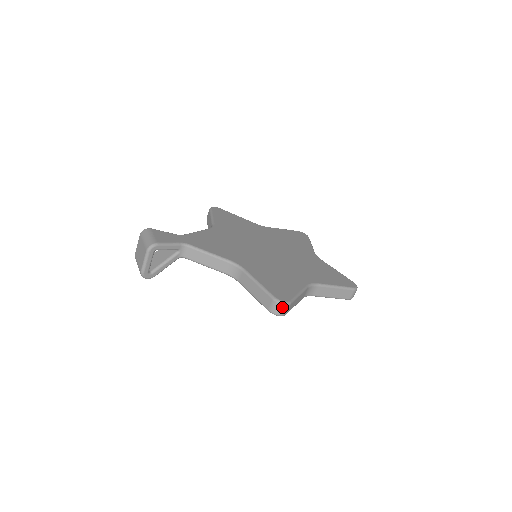
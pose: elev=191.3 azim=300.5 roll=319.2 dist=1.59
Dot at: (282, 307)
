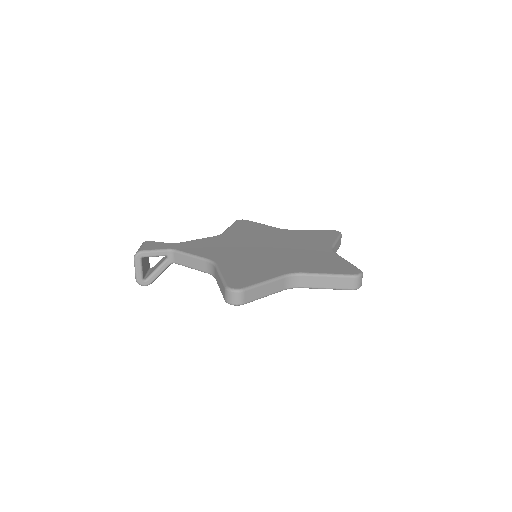
Dot at: (233, 295)
